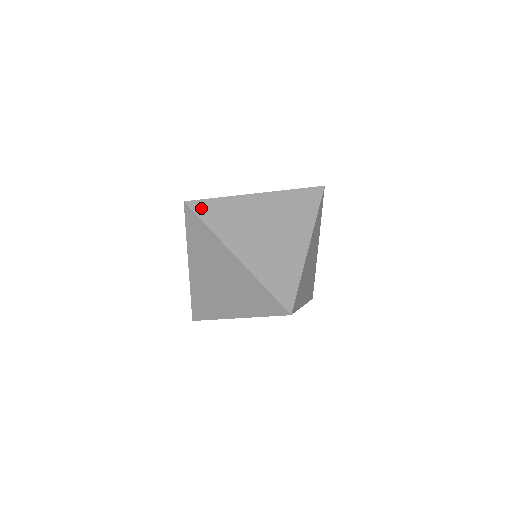
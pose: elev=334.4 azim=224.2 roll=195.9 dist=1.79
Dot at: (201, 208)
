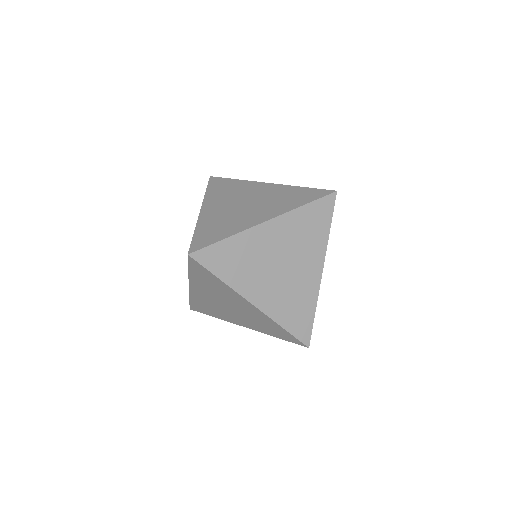
Dot at: (201, 243)
